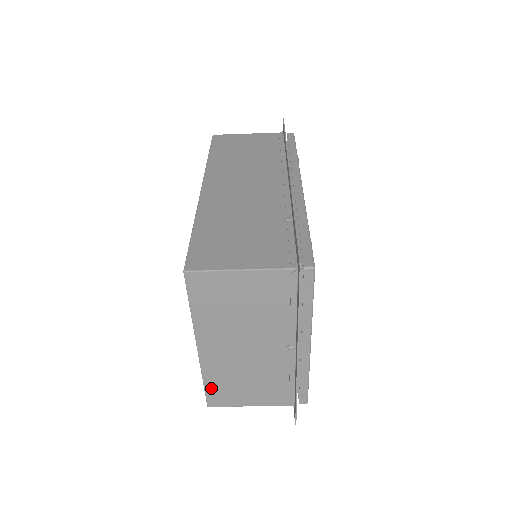
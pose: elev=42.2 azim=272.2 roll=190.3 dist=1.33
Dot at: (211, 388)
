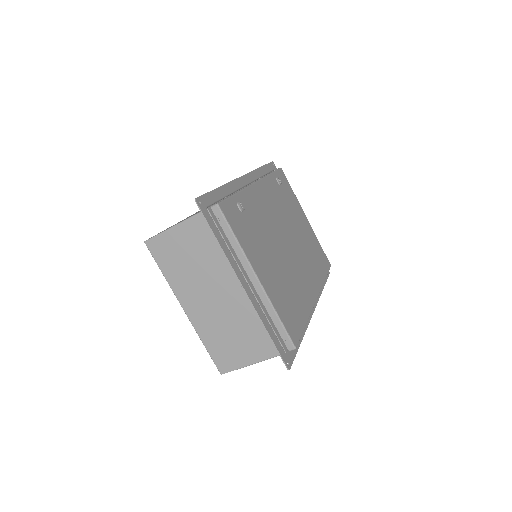
Dot at: (213, 351)
